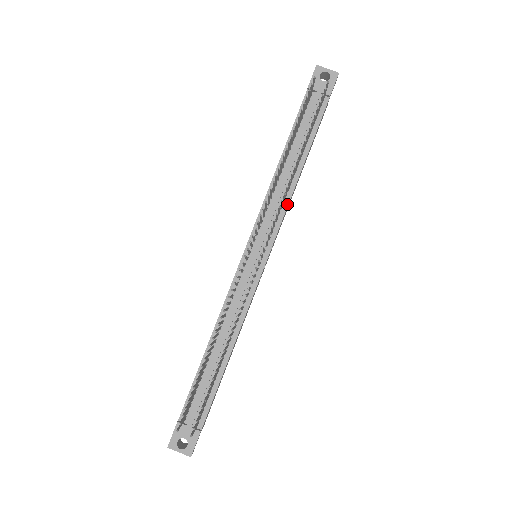
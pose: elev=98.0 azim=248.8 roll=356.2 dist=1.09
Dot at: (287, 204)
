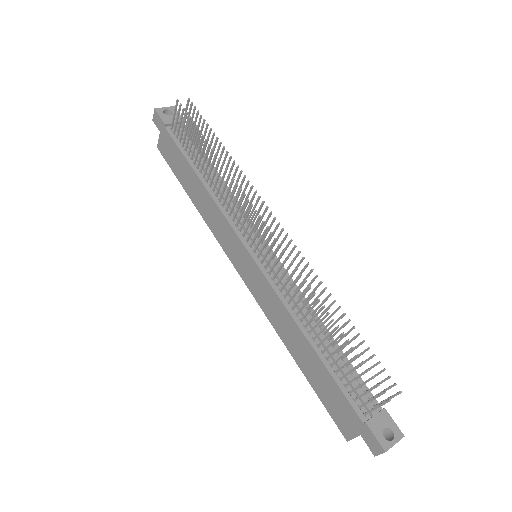
Dot at: (237, 202)
